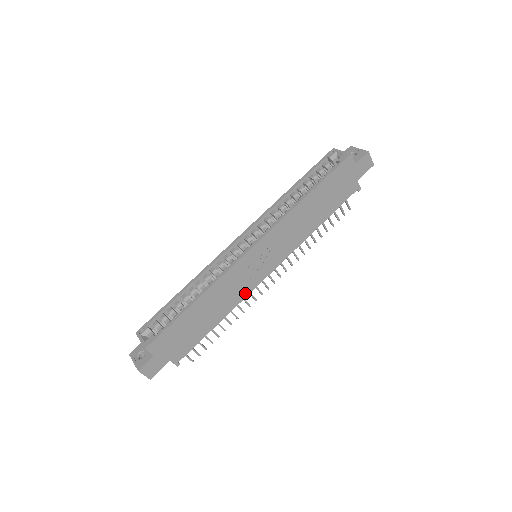
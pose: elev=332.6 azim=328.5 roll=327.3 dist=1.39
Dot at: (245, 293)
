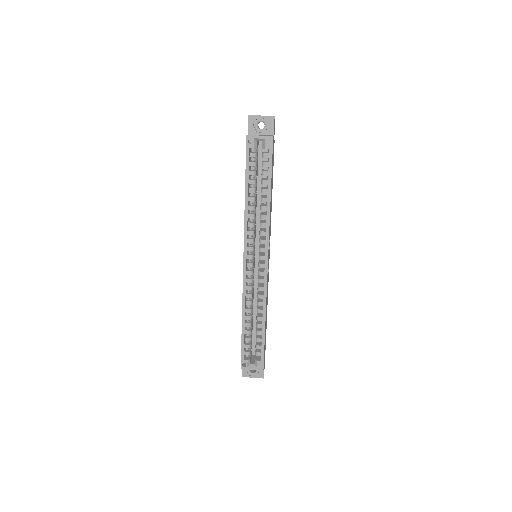
Dot at: (268, 280)
